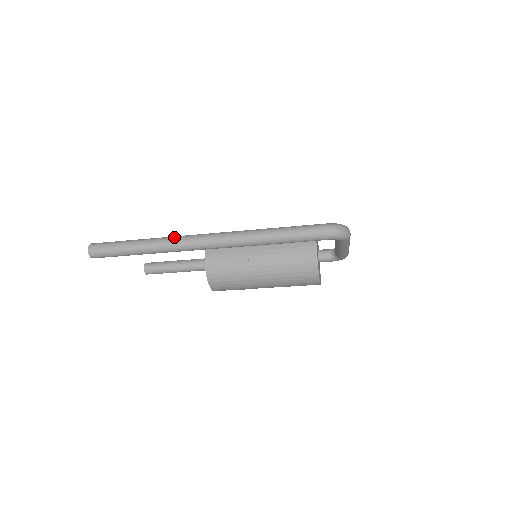
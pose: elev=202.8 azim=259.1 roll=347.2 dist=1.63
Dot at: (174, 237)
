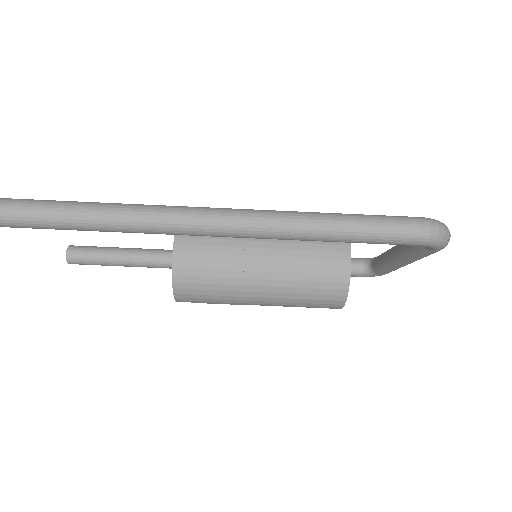
Dot at: (141, 205)
